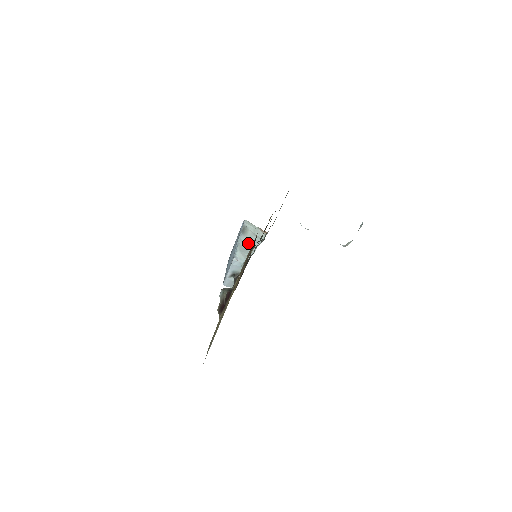
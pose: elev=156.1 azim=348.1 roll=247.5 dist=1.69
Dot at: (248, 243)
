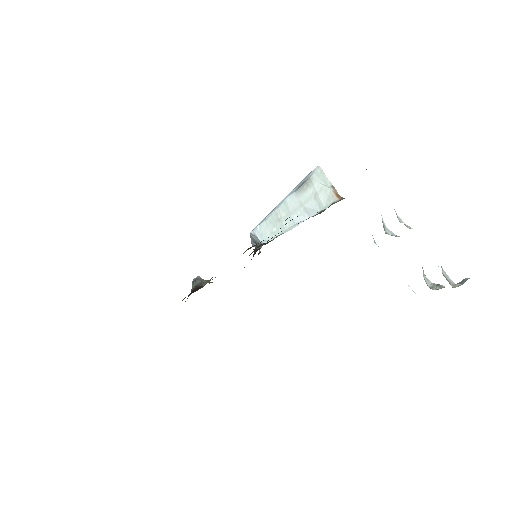
Dot at: (293, 210)
